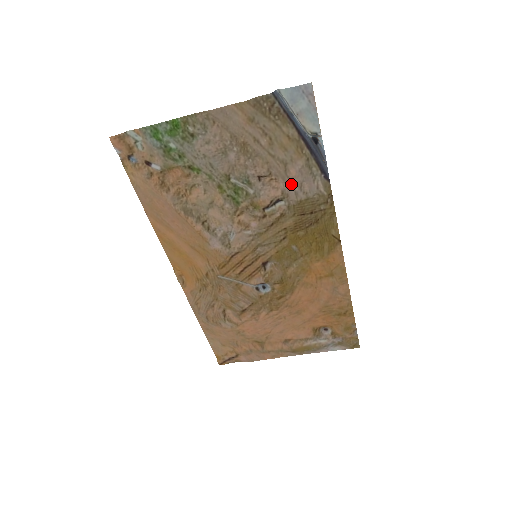
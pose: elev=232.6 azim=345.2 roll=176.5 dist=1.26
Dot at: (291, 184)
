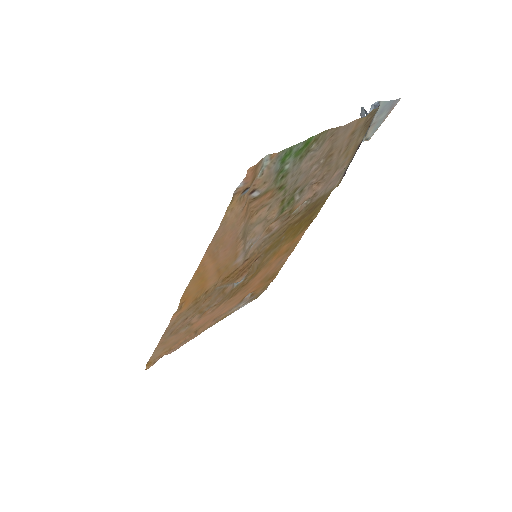
Dot at: (326, 186)
